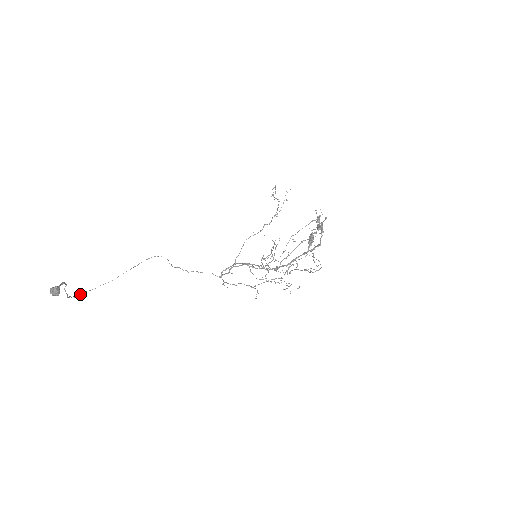
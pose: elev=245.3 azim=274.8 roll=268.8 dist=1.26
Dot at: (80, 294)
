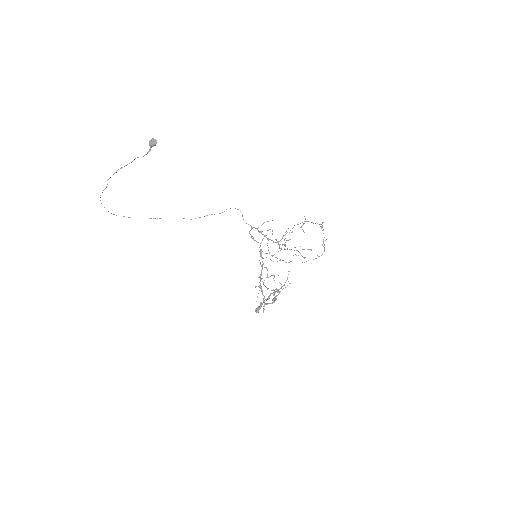
Dot at: (106, 187)
